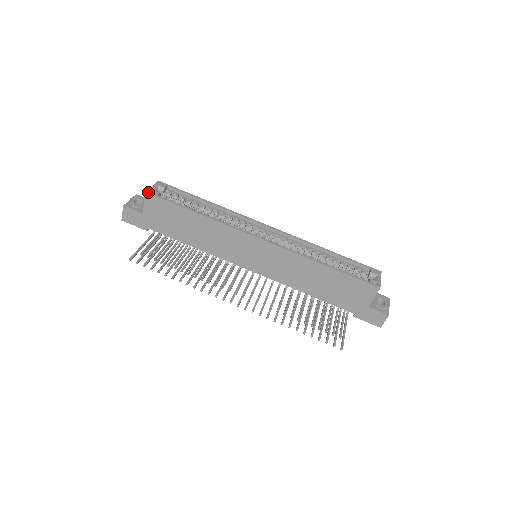
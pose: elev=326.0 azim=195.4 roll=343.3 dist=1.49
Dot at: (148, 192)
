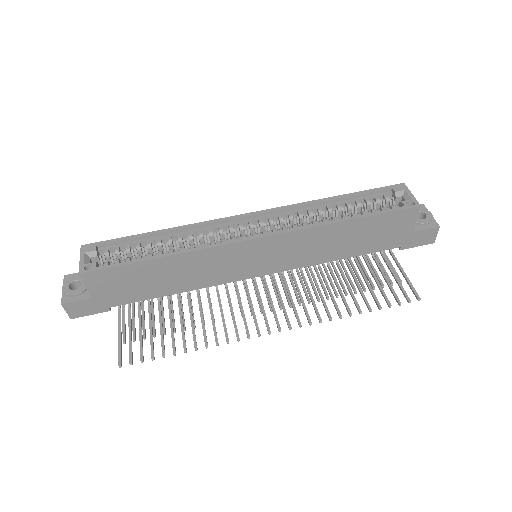
Dot at: (81, 272)
